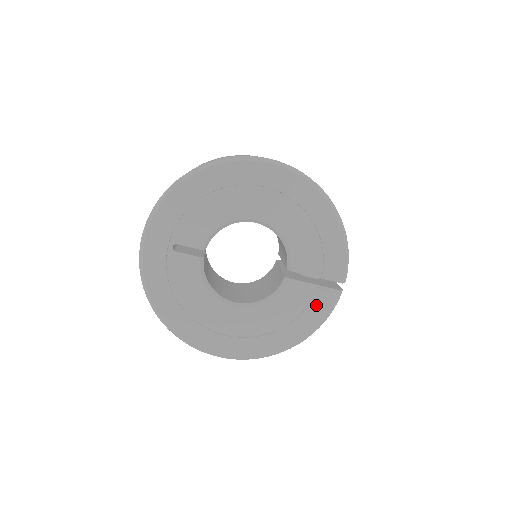
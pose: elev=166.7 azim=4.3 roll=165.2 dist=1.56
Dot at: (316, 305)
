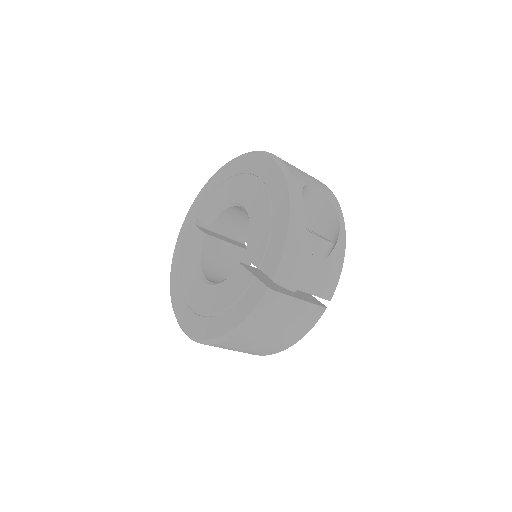
Dot at: (247, 298)
